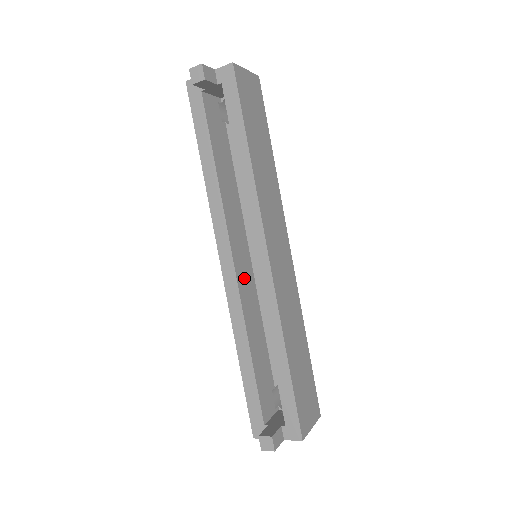
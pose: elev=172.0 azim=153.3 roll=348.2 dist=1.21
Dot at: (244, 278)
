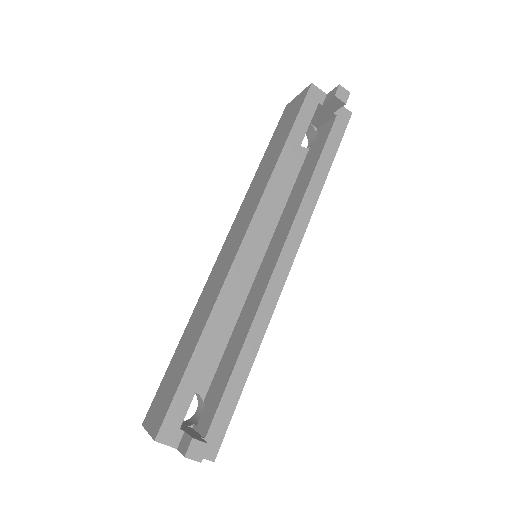
Dot at: occluded
